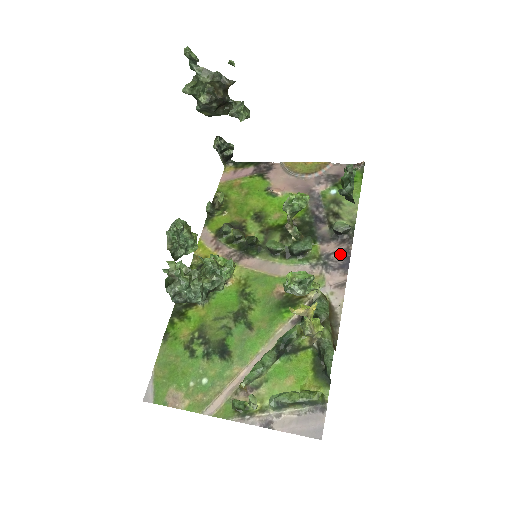
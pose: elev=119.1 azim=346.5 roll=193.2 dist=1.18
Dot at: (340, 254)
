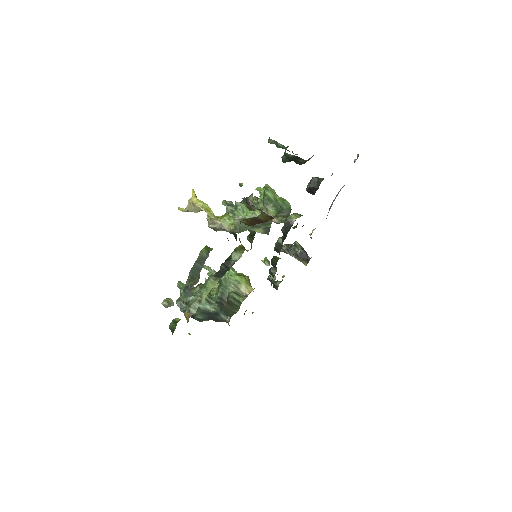
Dot at: occluded
